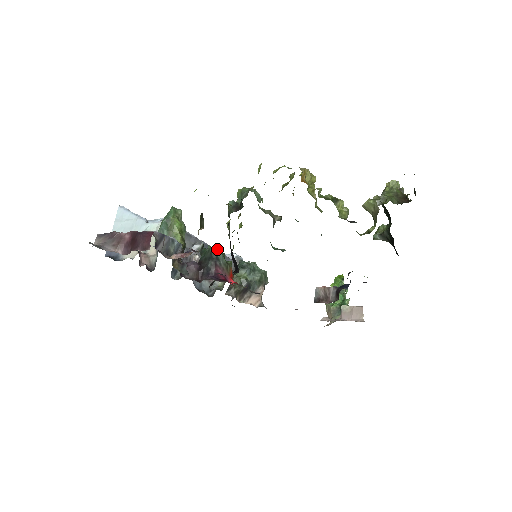
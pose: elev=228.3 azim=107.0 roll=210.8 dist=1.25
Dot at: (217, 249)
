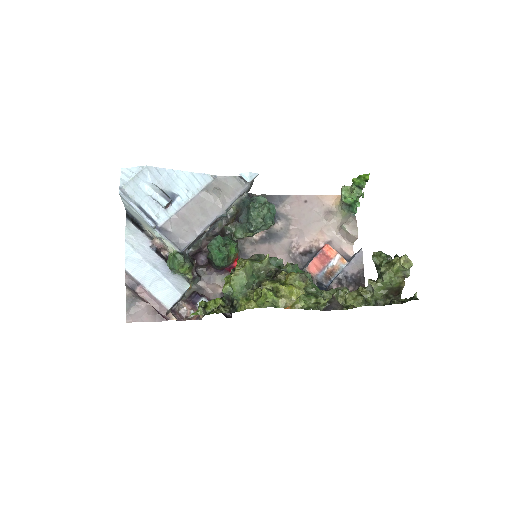
Dot at: (221, 258)
